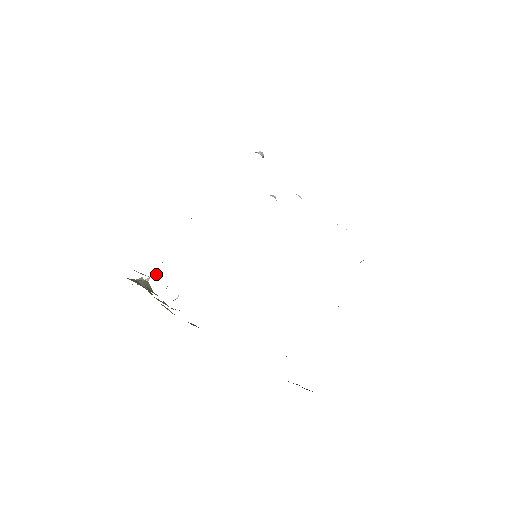
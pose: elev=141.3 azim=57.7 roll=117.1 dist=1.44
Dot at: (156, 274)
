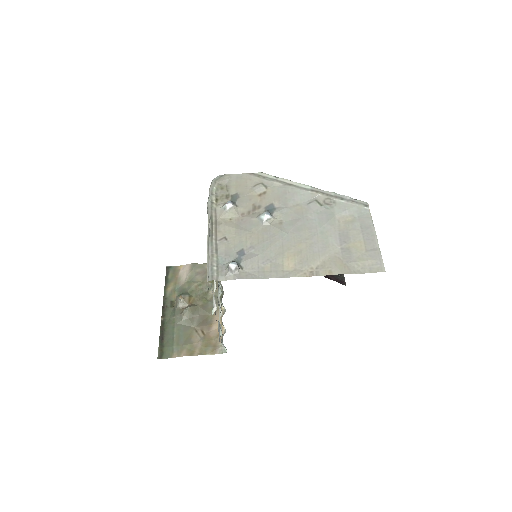
Dot at: (225, 348)
